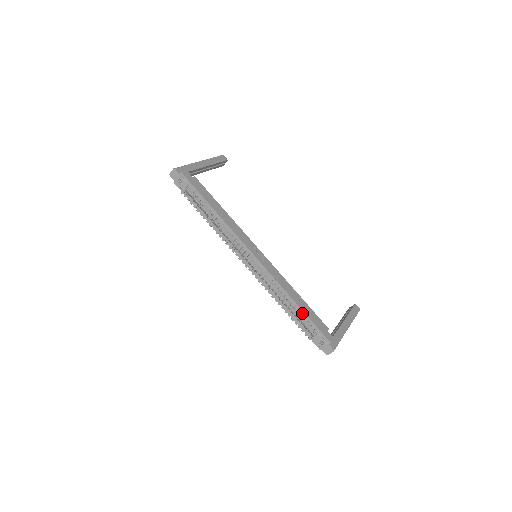
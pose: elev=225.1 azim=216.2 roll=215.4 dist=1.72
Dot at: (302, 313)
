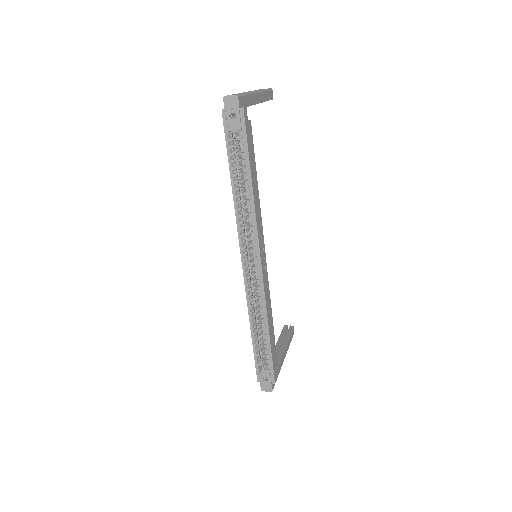
Dot at: (268, 344)
